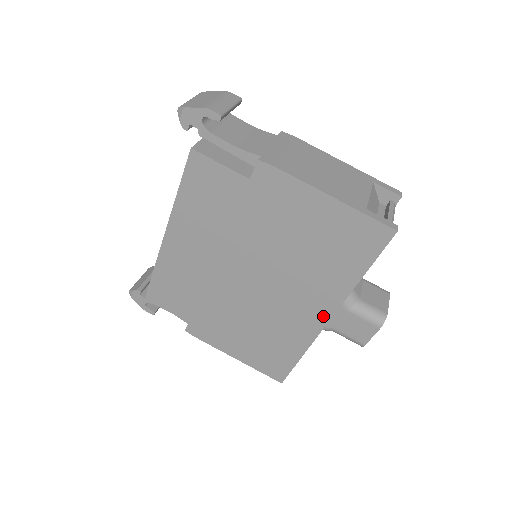
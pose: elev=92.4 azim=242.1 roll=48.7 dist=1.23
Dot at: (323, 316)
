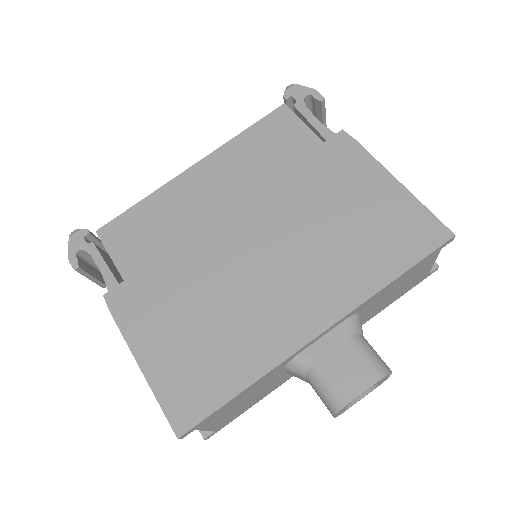
Dot at: (315, 324)
